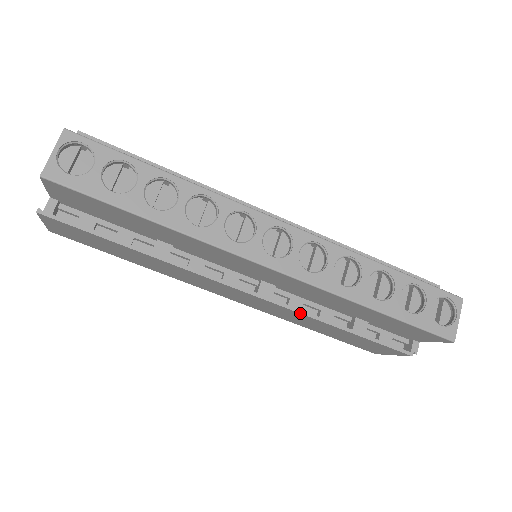
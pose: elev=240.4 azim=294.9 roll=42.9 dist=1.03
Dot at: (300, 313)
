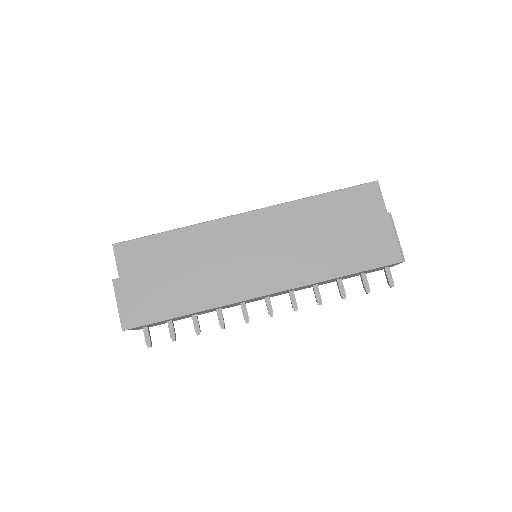
Dot at: (295, 235)
